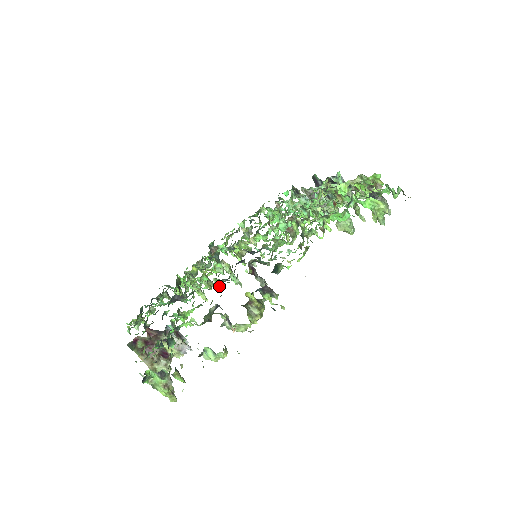
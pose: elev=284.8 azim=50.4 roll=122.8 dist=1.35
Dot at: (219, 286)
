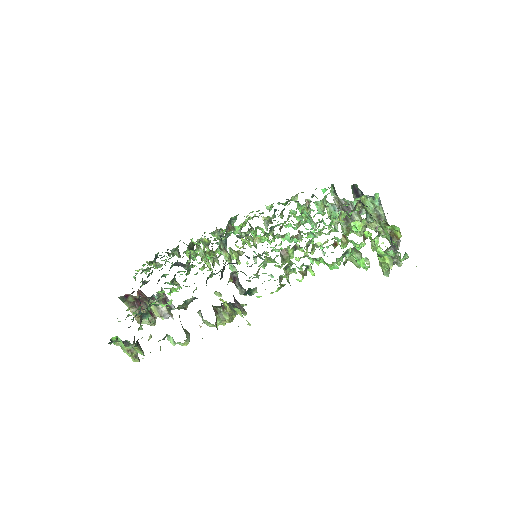
Dot at: occluded
